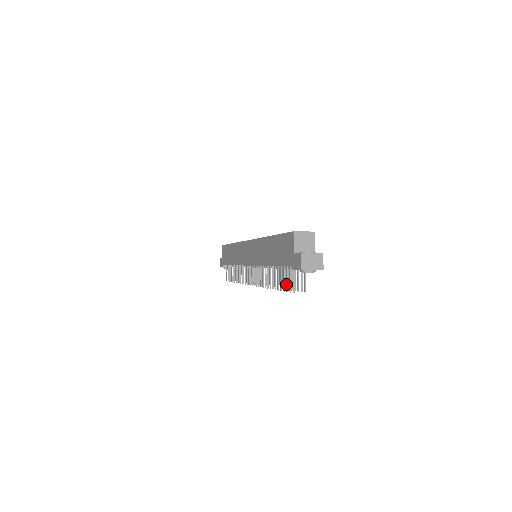
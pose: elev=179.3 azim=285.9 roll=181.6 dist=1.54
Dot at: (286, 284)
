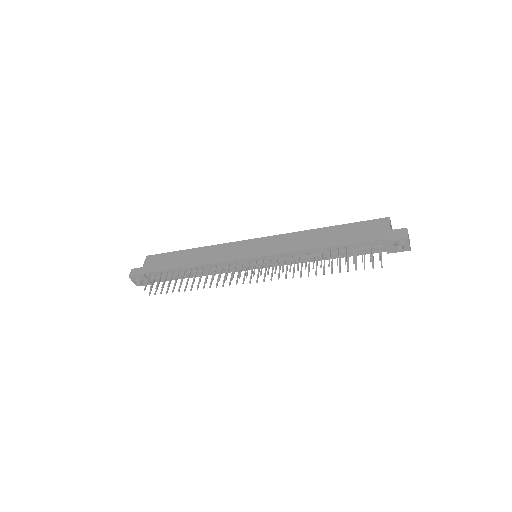
Dot at: (362, 257)
